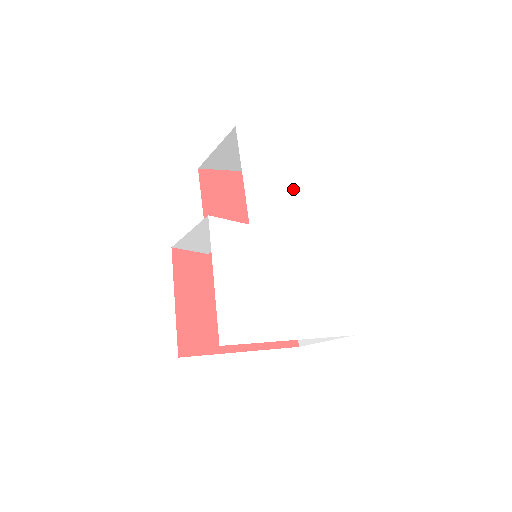
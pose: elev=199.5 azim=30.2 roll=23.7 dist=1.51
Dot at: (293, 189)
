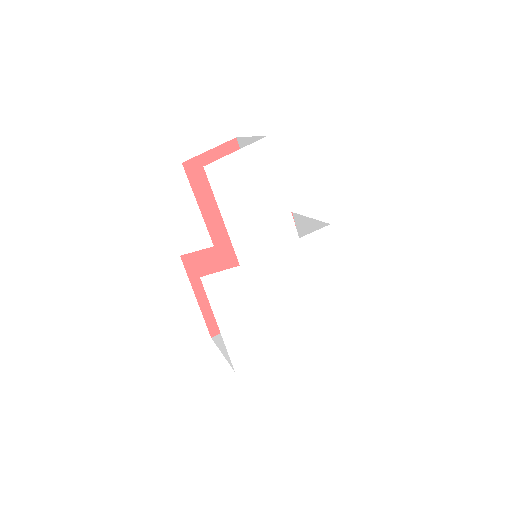
Dot at: (278, 205)
